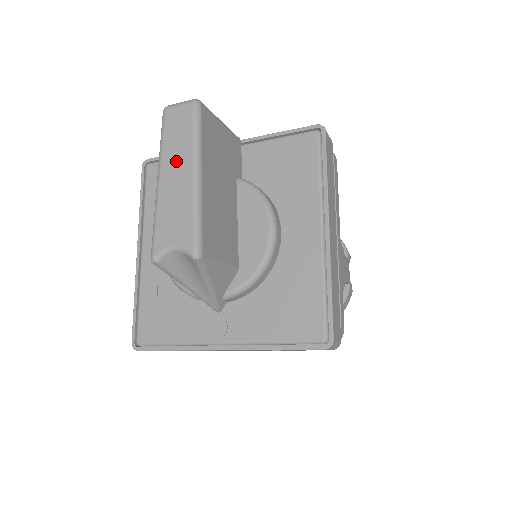
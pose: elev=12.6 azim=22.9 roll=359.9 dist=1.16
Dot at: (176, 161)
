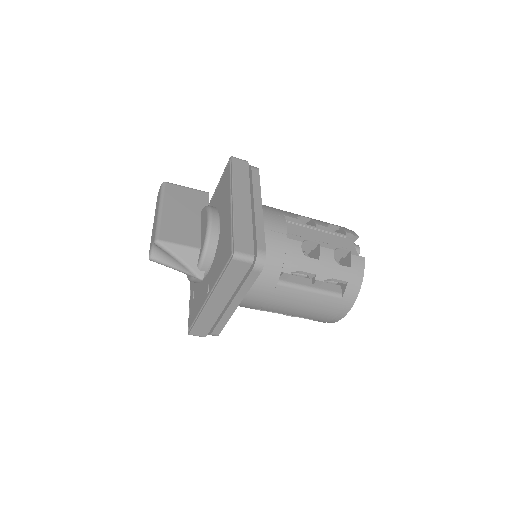
Dot at: (156, 211)
